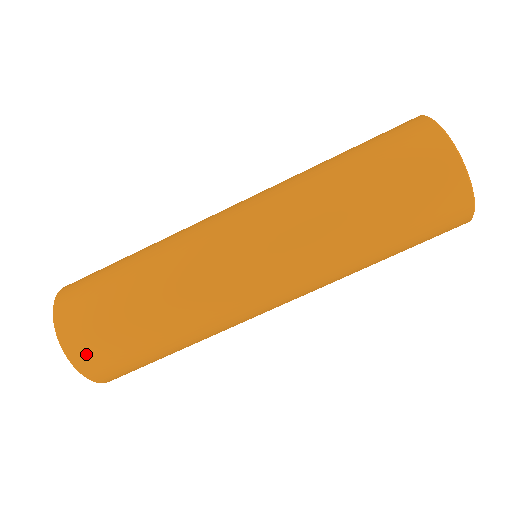
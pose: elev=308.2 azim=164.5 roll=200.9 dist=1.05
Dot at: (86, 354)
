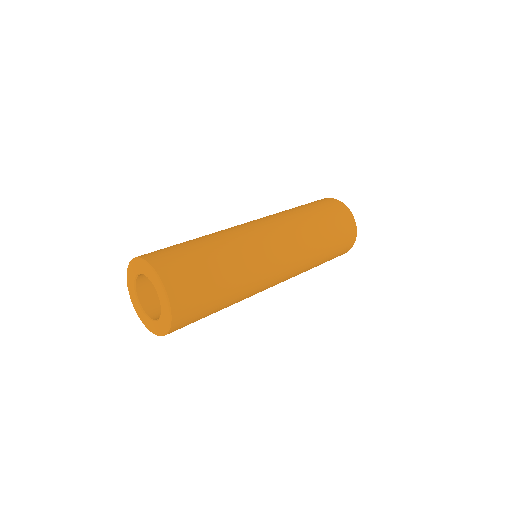
Dot at: (181, 297)
